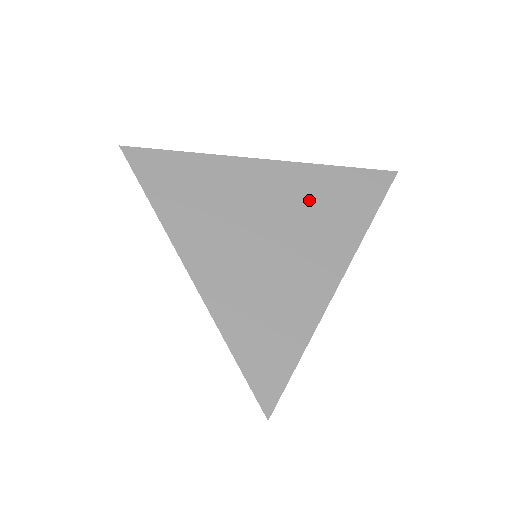
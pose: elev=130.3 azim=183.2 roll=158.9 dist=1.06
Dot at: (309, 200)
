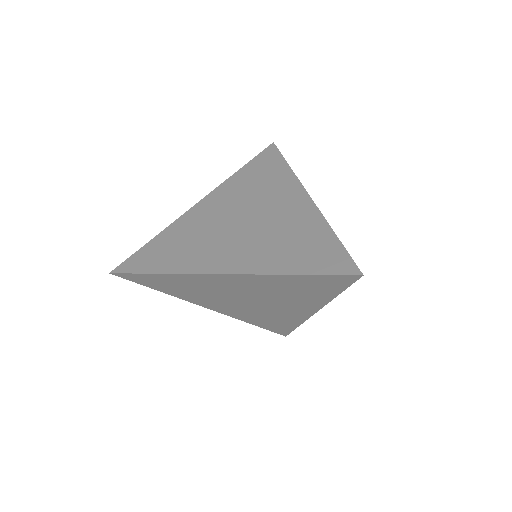
Dot at: (245, 190)
